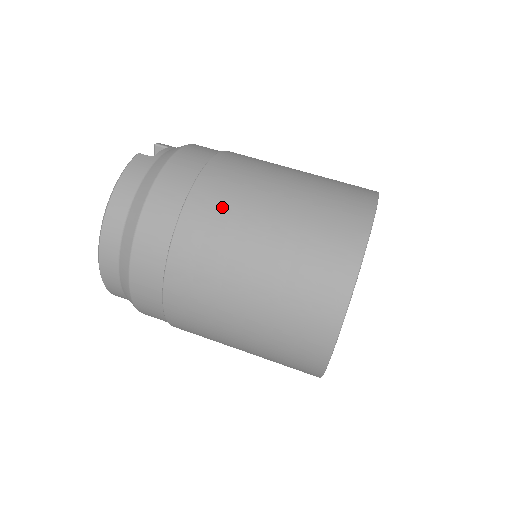
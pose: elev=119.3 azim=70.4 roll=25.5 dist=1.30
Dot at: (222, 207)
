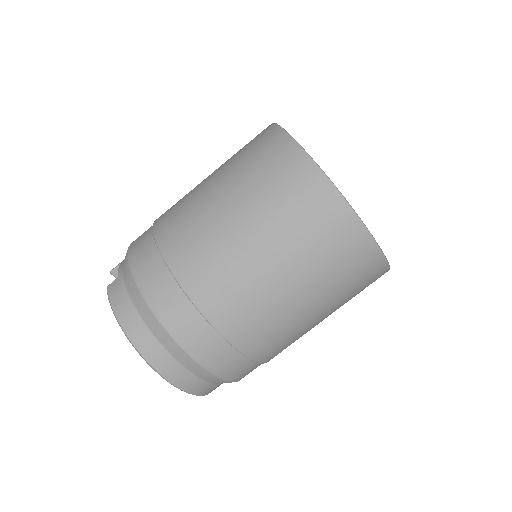
Dot at: (195, 243)
